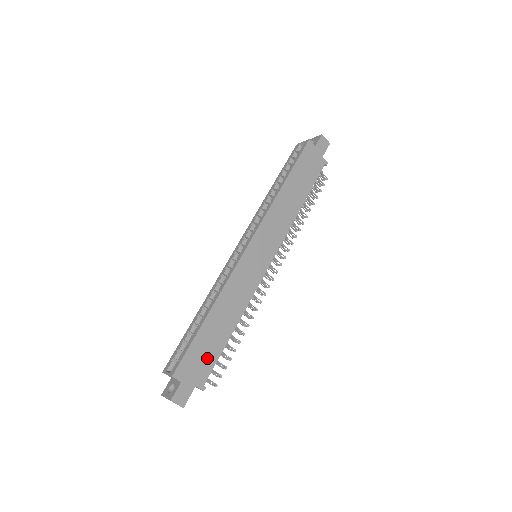
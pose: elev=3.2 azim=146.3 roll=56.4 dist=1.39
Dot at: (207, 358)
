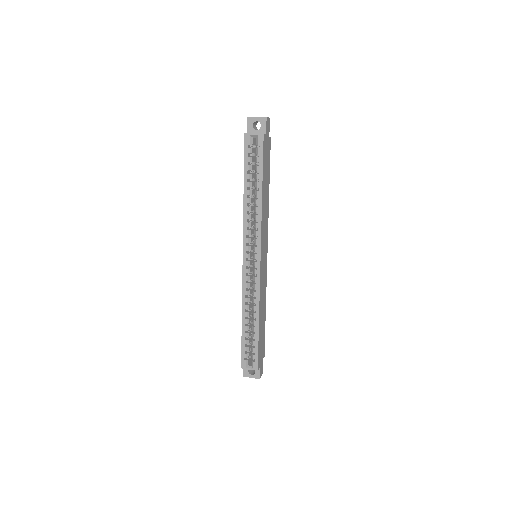
Dot at: (263, 342)
